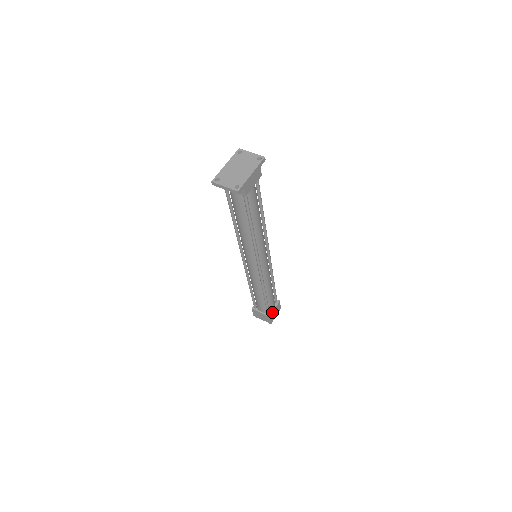
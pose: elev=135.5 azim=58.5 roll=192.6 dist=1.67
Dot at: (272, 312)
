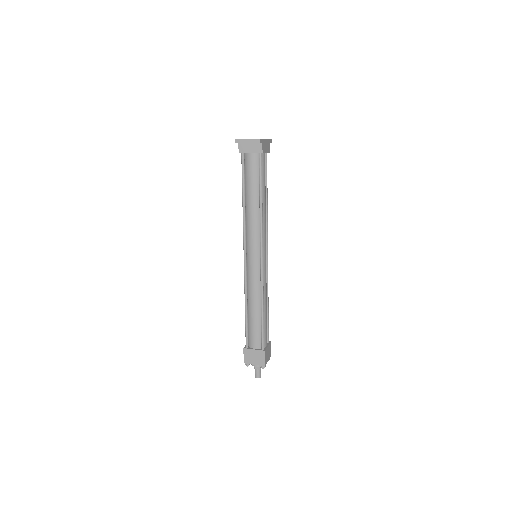
Dot at: (266, 348)
